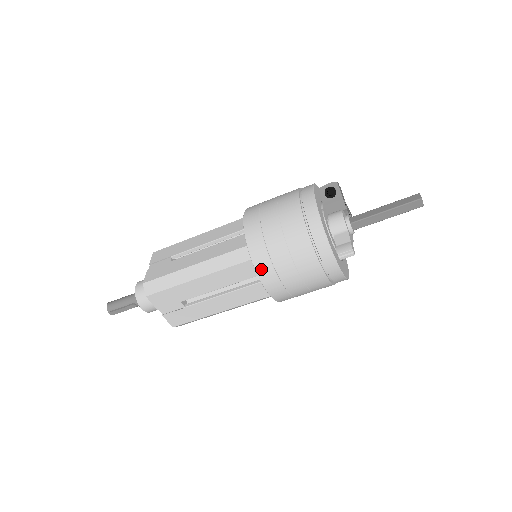
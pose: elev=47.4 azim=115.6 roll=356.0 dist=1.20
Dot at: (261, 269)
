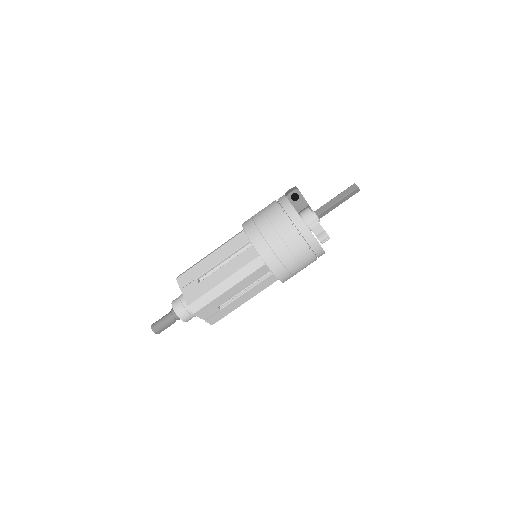
Dot at: (275, 269)
